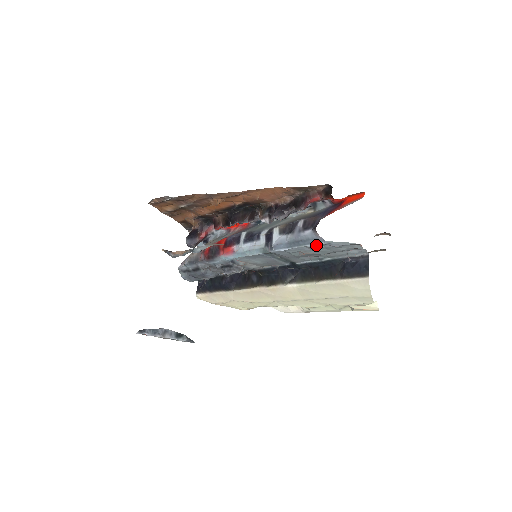
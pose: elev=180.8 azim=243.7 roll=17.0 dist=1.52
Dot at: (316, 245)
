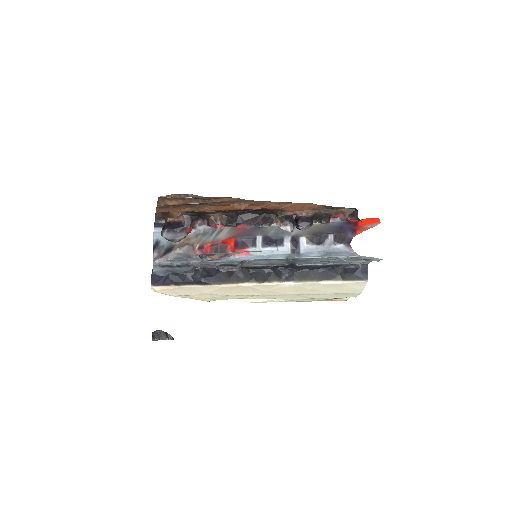
Dot at: (347, 257)
